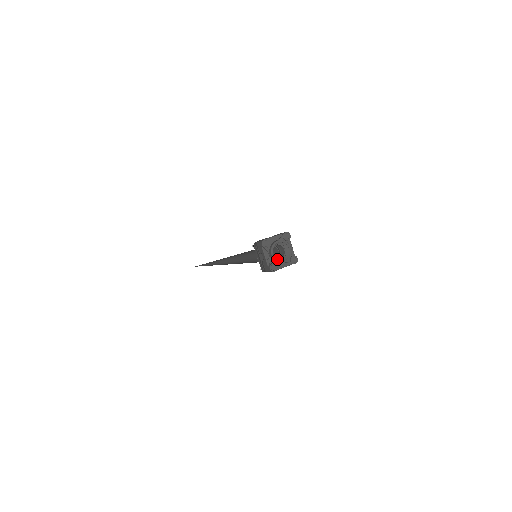
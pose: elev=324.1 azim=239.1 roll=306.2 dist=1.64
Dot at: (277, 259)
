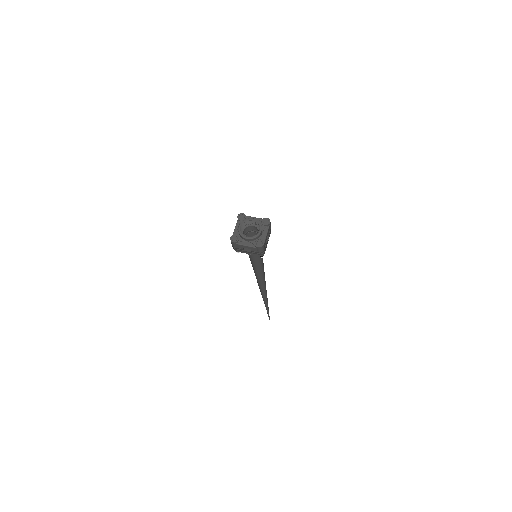
Dot at: occluded
